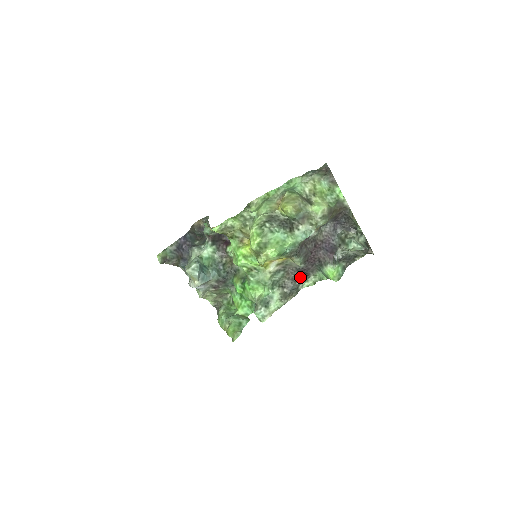
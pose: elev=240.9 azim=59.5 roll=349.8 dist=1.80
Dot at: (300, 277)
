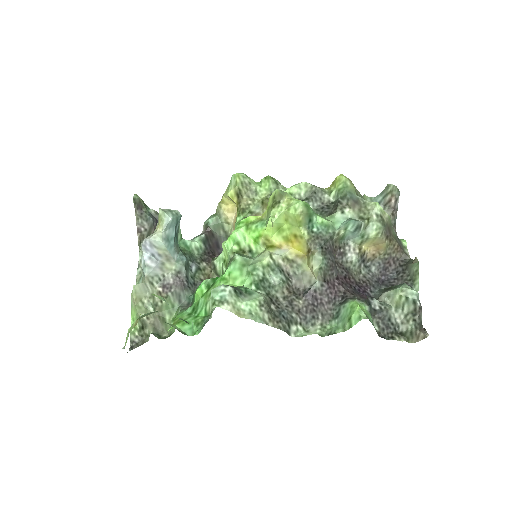
Dot at: (302, 309)
